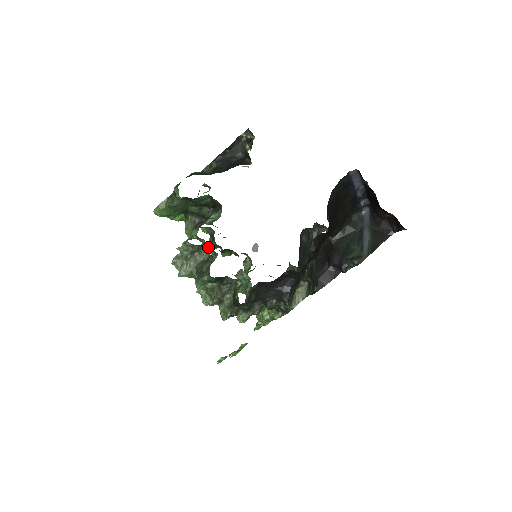
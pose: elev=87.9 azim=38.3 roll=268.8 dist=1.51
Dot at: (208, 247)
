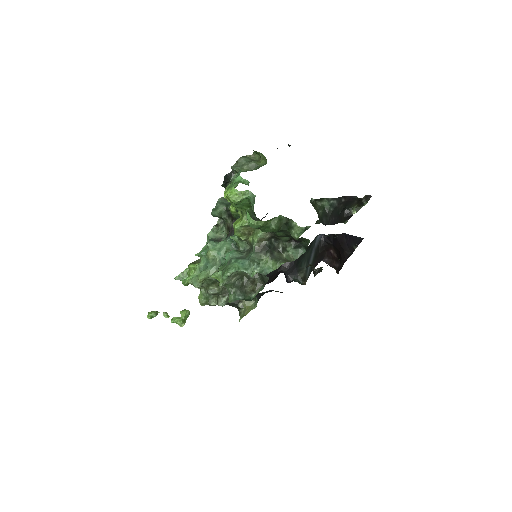
Dot at: occluded
